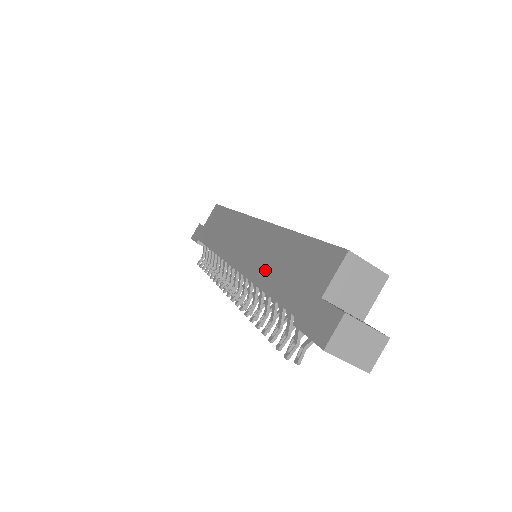
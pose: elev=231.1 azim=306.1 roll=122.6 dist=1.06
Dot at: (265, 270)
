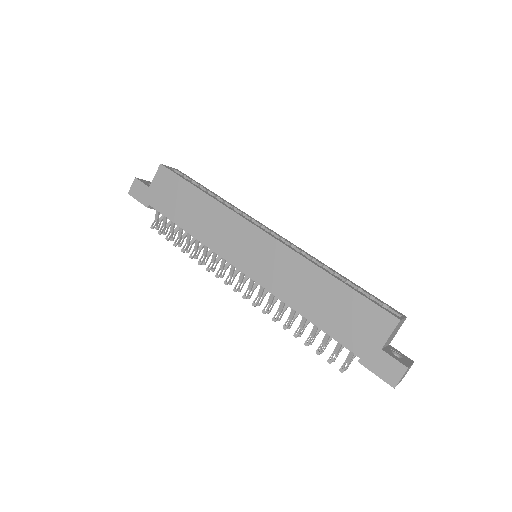
Dot at: (301, 298)
